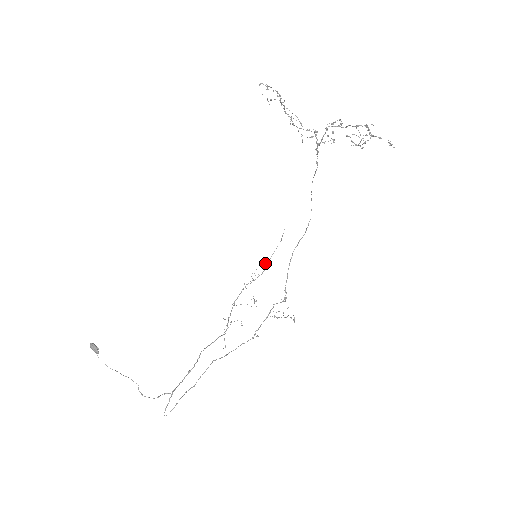
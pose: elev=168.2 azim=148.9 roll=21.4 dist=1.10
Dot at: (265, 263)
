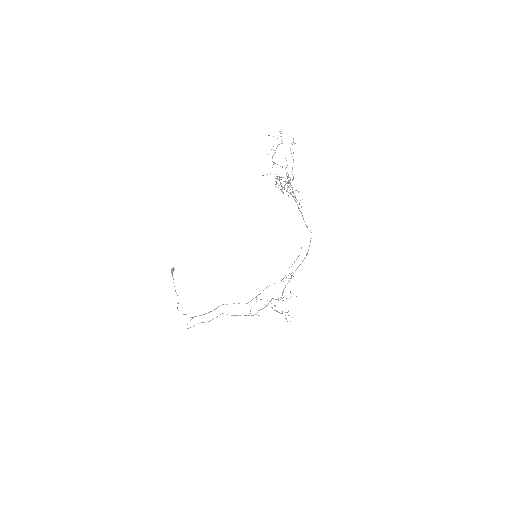
Dot at: (289, 267)
